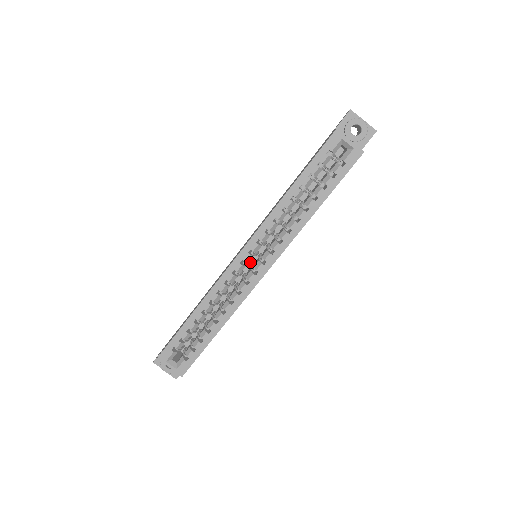
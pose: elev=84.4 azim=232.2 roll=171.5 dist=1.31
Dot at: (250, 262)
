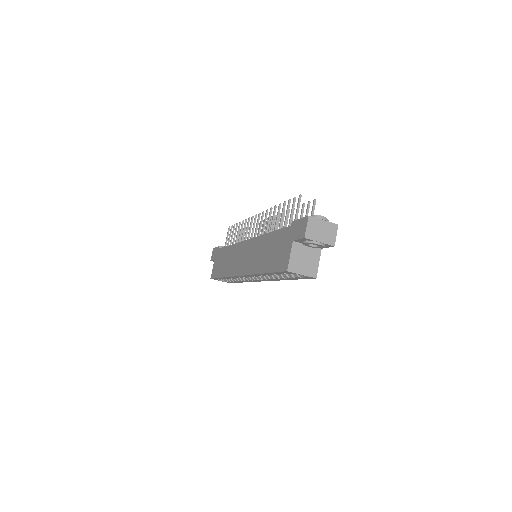
Dot at: occluded
